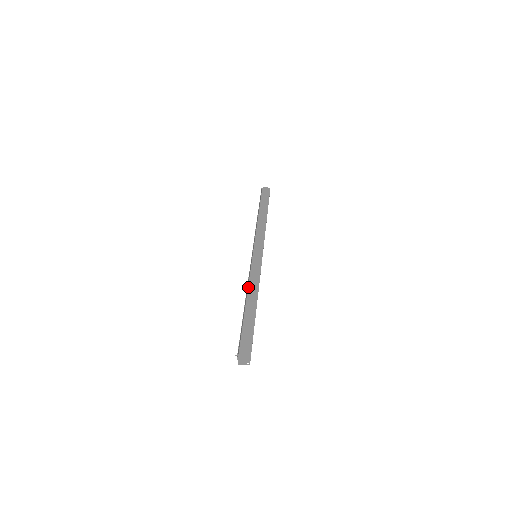
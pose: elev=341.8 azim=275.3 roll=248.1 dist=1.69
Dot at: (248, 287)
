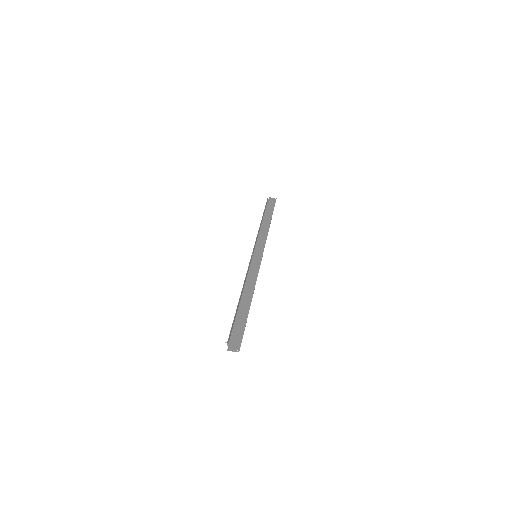
Dot at: (245, 283)
